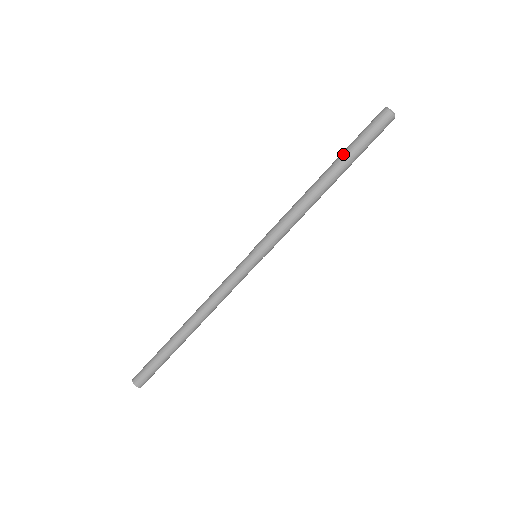
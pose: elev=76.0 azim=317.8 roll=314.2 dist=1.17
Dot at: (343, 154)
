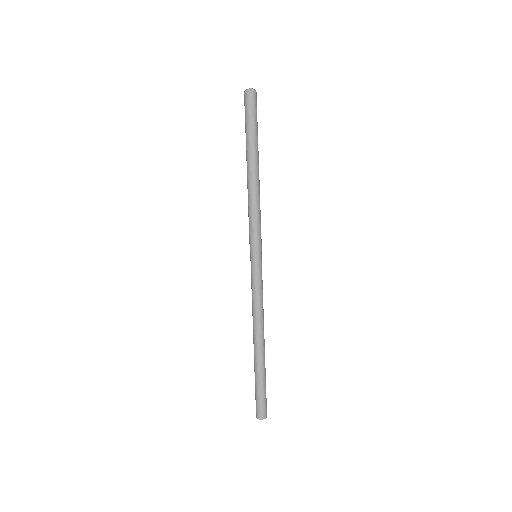
Dot at: occluded
